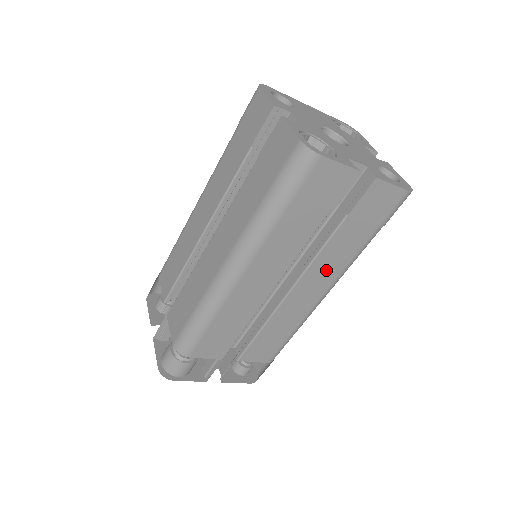
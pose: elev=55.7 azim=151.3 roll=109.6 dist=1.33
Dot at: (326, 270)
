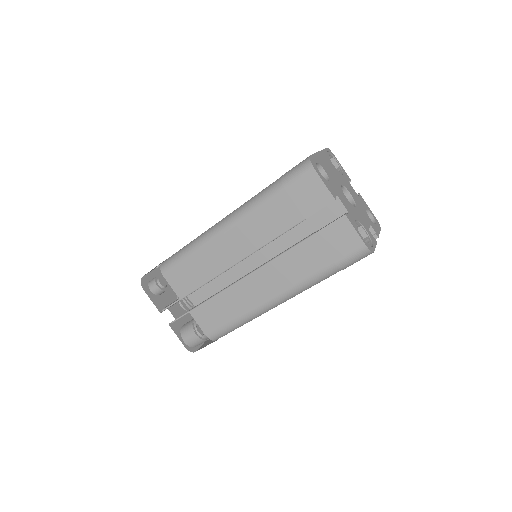
Dot at: occluded
